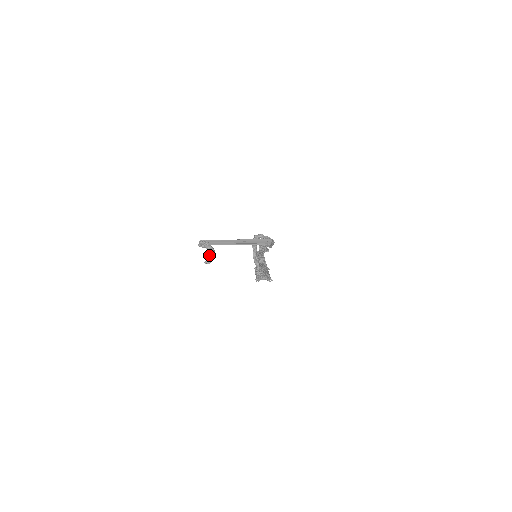
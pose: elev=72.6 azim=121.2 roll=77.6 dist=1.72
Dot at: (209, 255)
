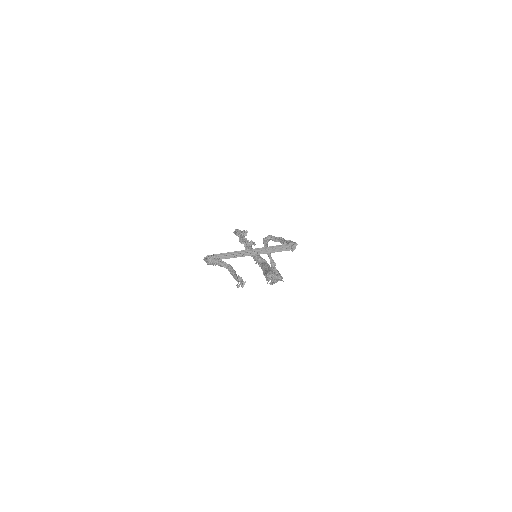
Dot at: occluded
